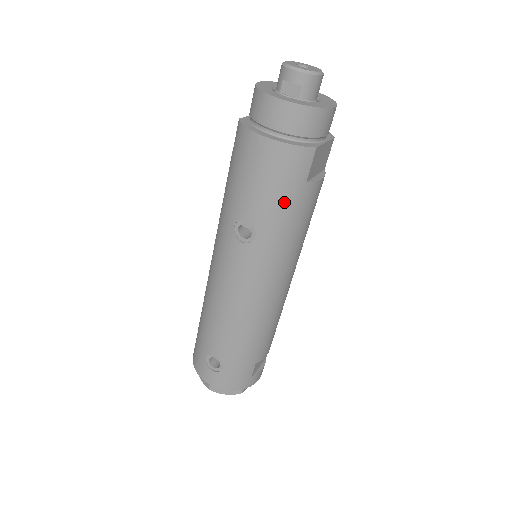
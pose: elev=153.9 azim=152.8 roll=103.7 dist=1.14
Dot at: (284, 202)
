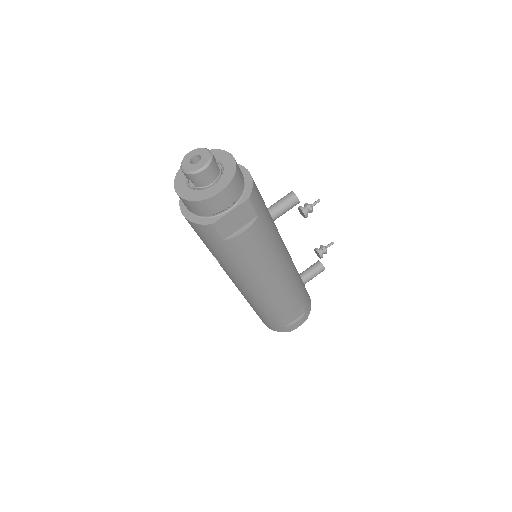
Dot at: (218, 249)
